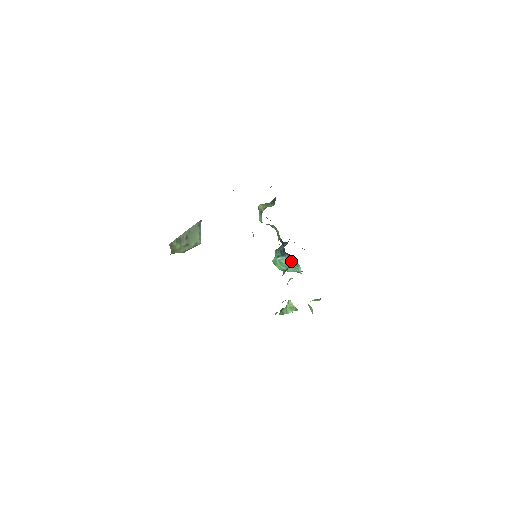
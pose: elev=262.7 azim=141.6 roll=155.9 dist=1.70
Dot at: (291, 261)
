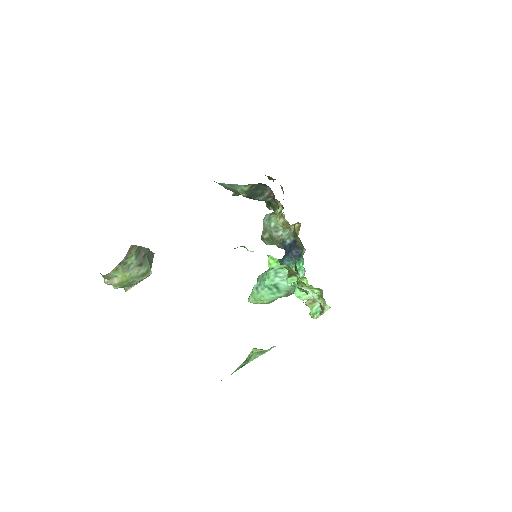
Dot at: occluded
